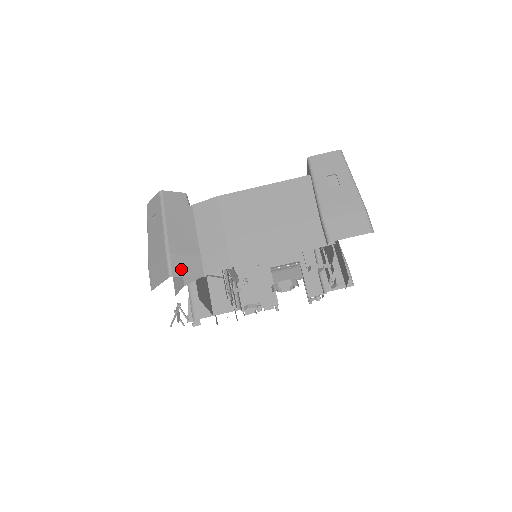
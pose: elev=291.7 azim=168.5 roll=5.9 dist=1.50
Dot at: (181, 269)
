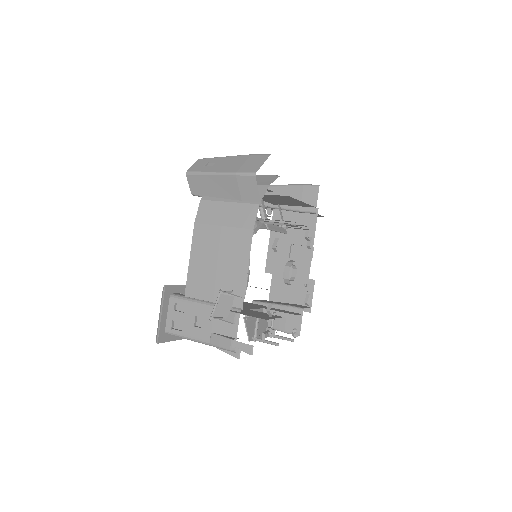
Dot at: occluded
